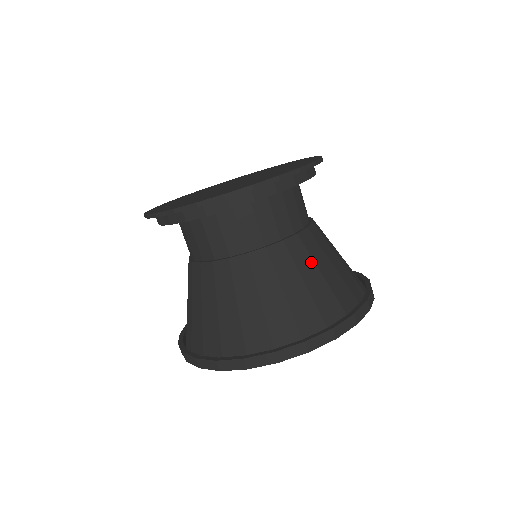
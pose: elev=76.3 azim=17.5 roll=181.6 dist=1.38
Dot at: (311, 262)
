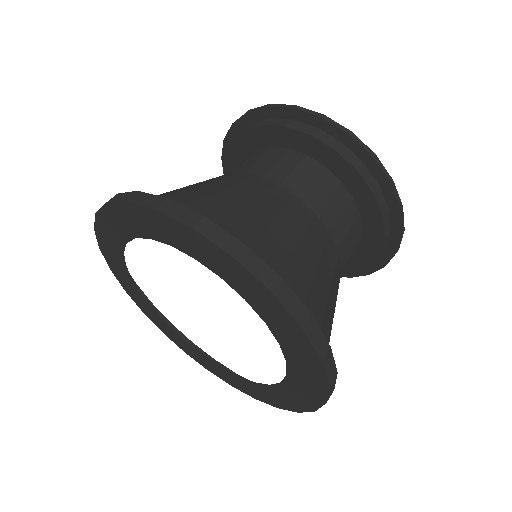
Dot at: (252, 195)
